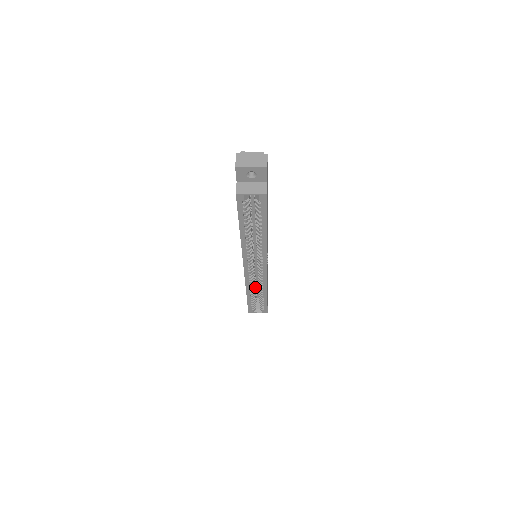
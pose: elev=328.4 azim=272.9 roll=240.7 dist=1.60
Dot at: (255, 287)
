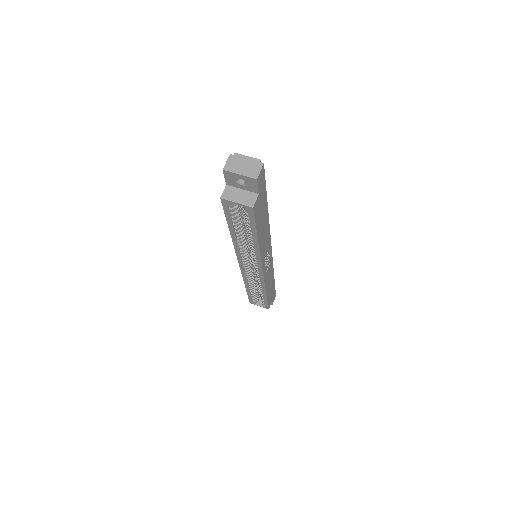
Dot at: (256, 283)
